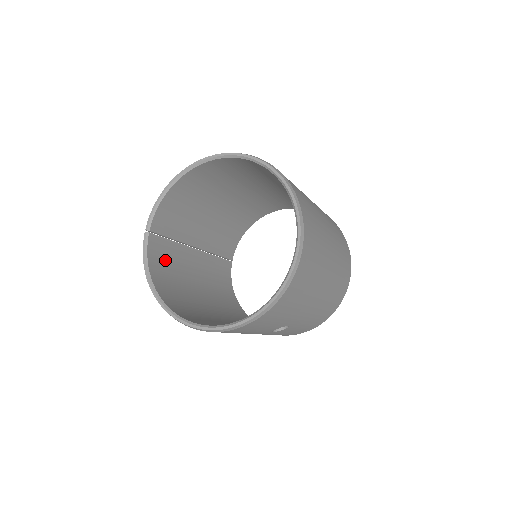
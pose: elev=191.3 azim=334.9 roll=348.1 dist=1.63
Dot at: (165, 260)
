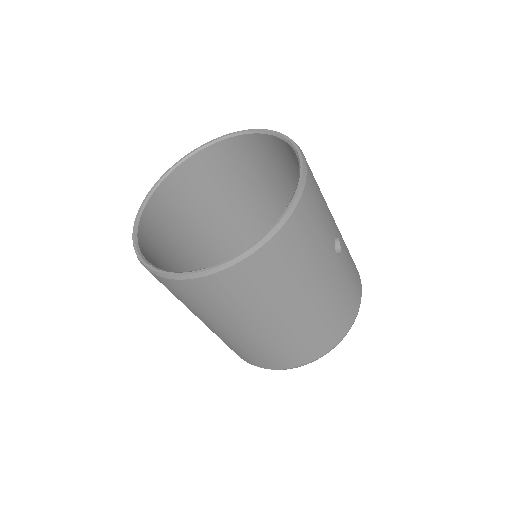
Dot at: occluded
